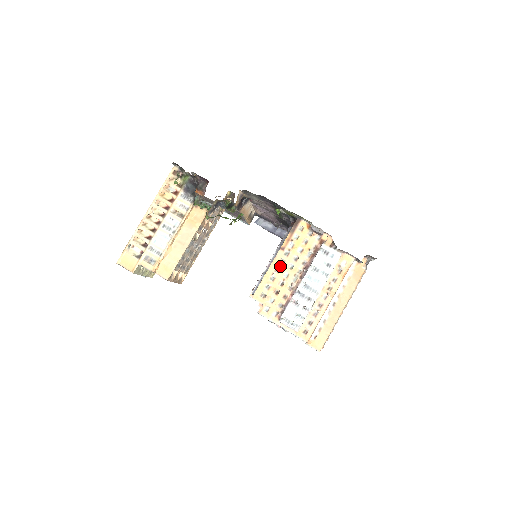
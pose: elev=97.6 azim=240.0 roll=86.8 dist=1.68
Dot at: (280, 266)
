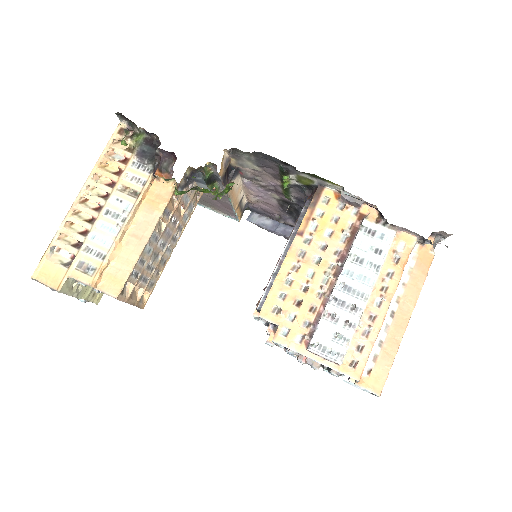
Dot at: (299, 261)
